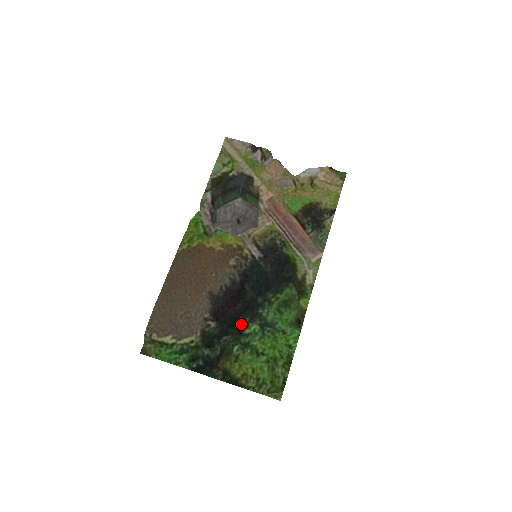
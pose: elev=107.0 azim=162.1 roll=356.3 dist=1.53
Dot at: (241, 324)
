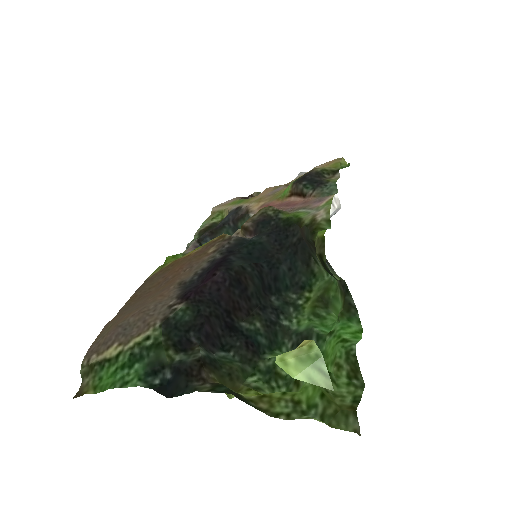
Dot at: (249, 333)
